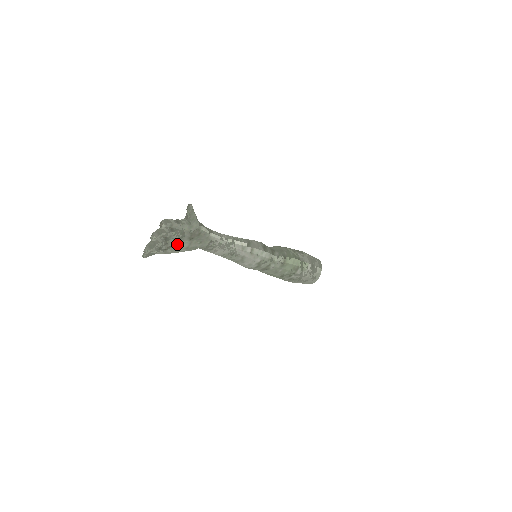
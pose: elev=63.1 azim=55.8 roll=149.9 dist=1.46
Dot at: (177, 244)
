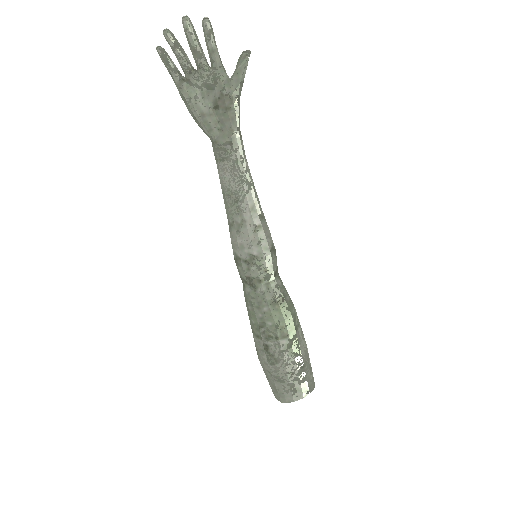
Dot at: (198, 92)
